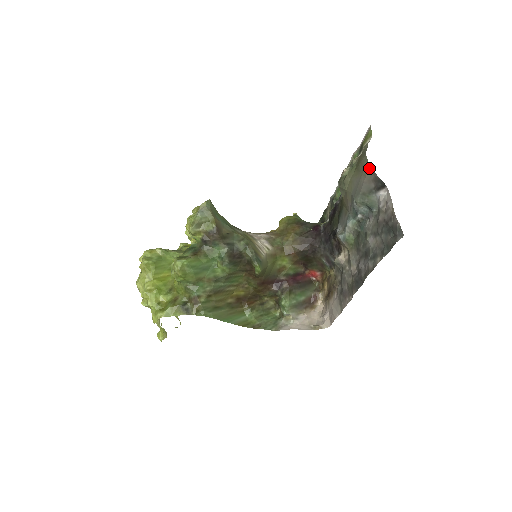
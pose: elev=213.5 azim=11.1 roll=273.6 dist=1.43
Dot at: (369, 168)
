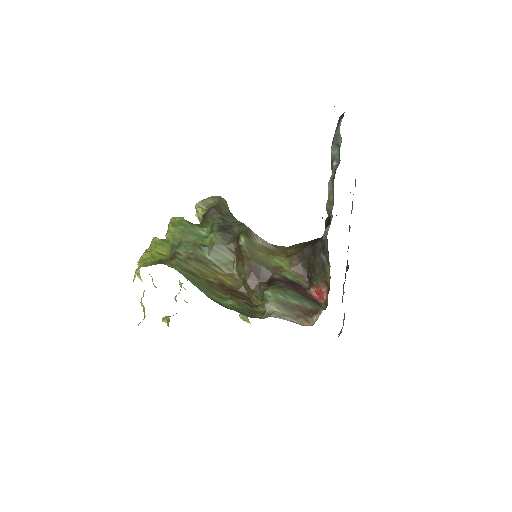
Dot at: occluded
